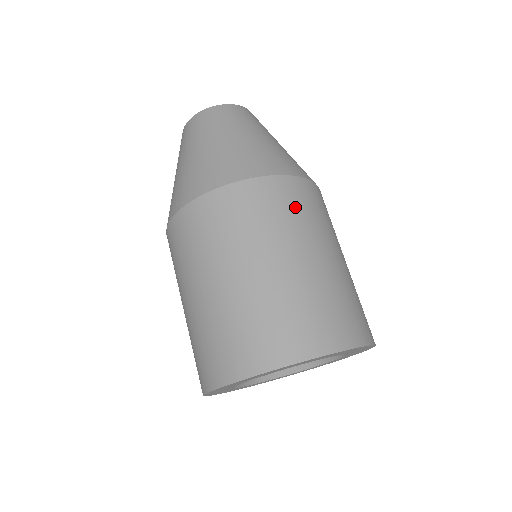
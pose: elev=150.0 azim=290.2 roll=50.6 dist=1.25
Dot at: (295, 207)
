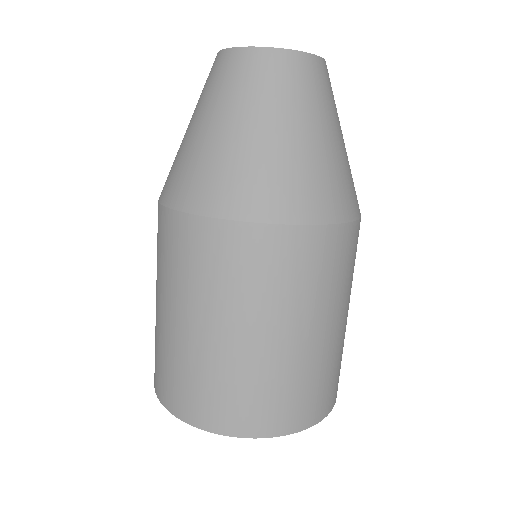
Dot at: (277, 272)
